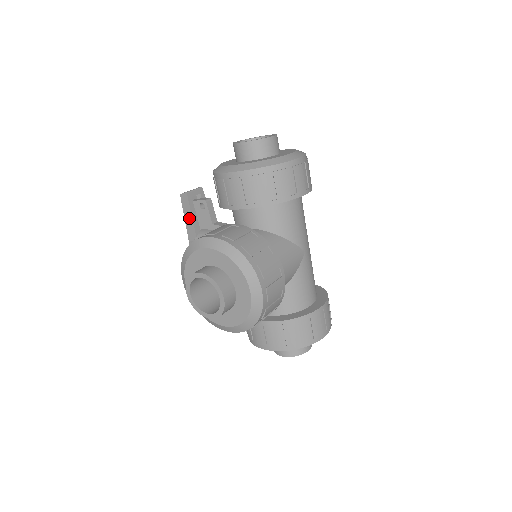
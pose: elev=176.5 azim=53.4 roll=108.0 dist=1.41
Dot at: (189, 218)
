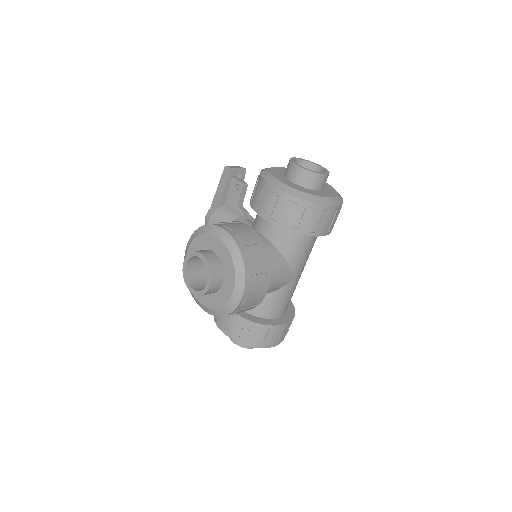
Dot at: (221, 189)
